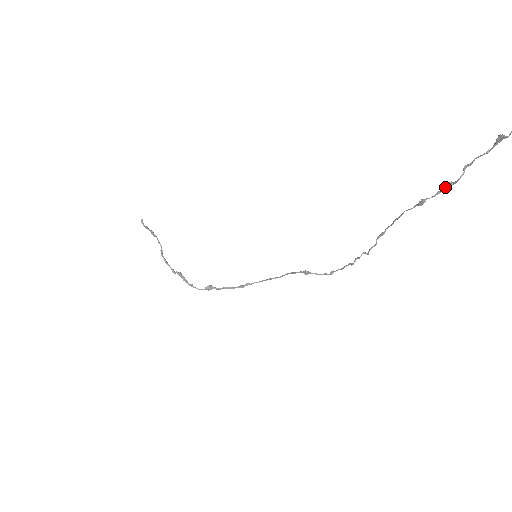
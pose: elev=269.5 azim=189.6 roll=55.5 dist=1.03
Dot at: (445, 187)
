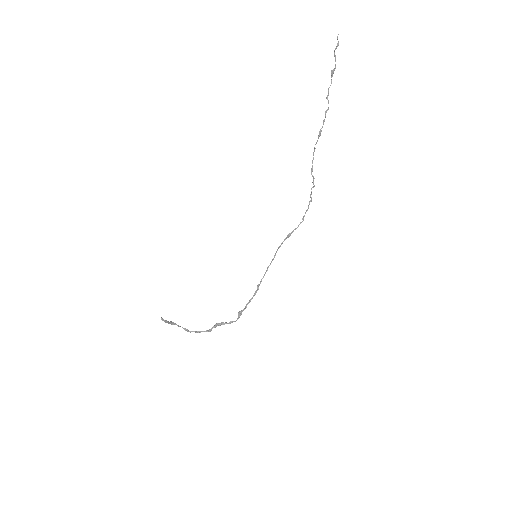
Dot at: (325, 115)
